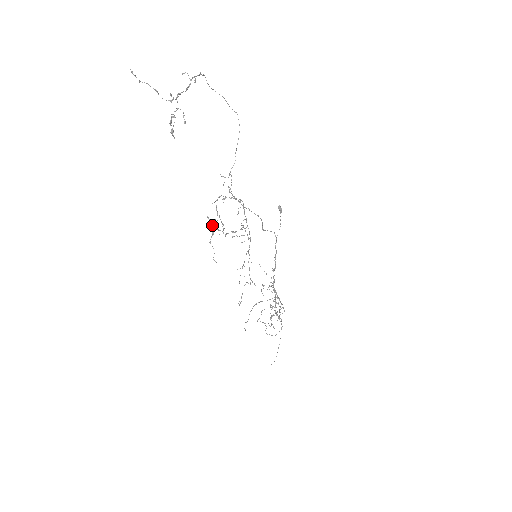
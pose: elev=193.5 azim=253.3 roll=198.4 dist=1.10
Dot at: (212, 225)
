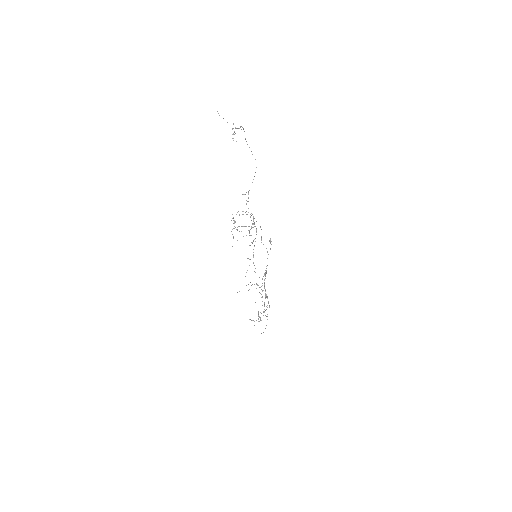
Dot at: (234, 221)
